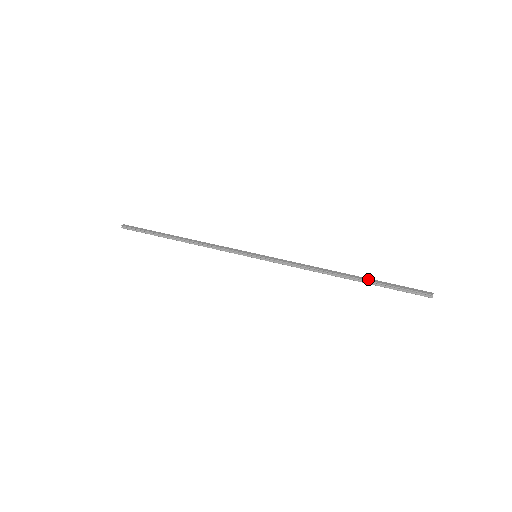
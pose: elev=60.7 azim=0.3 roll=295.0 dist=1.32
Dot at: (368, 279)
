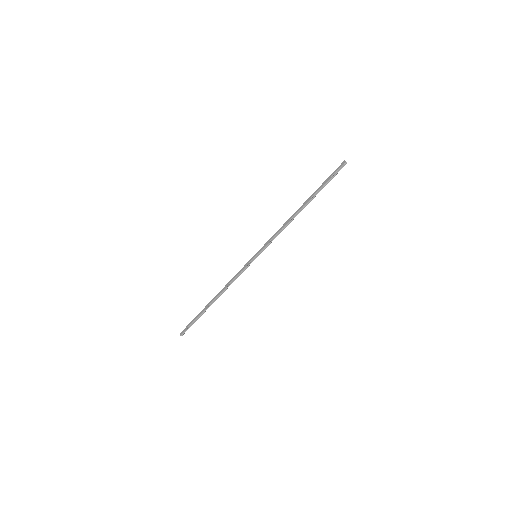
Dot at: (313, 194)
